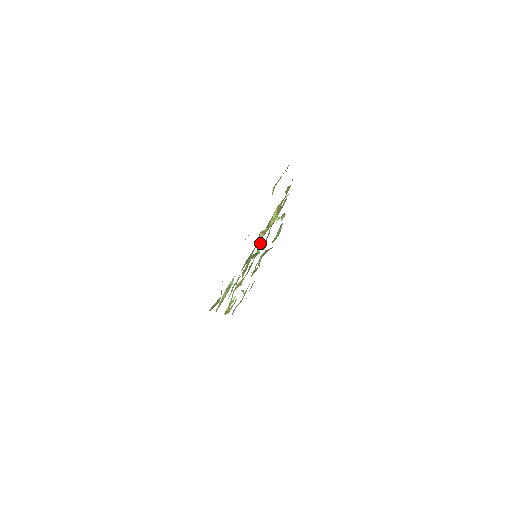
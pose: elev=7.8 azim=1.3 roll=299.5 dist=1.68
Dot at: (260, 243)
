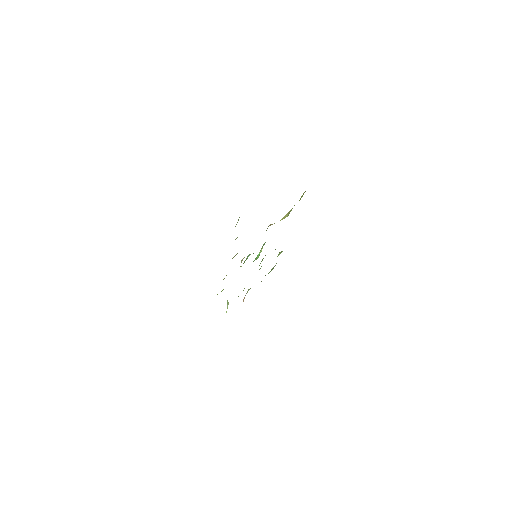
Dot at: occluded
